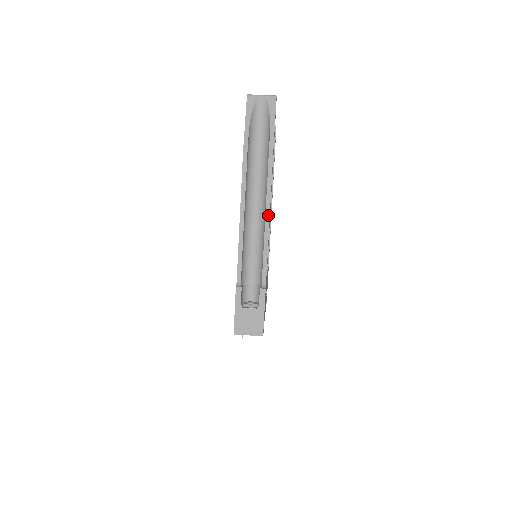
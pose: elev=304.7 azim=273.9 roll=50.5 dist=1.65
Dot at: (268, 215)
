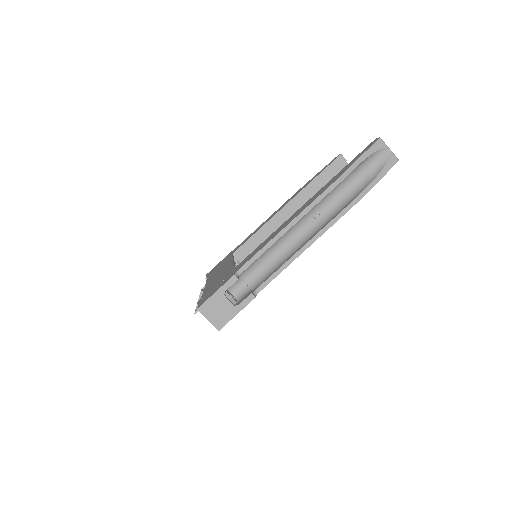
Dot at: (311, 243)
